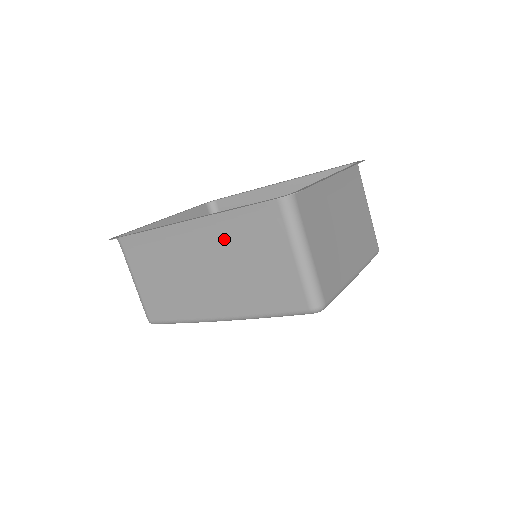
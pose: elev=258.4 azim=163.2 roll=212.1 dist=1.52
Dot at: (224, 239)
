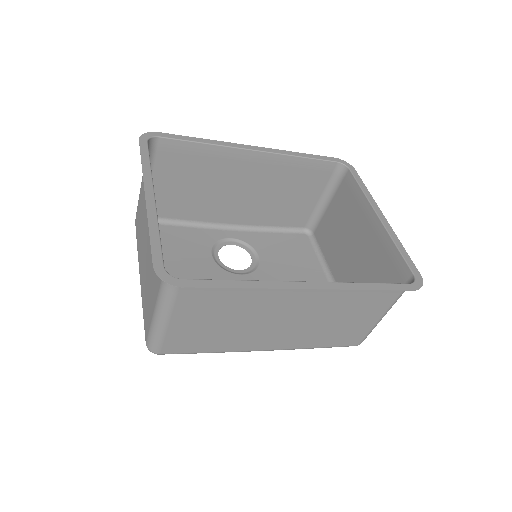
Dot at: (333, 300)
